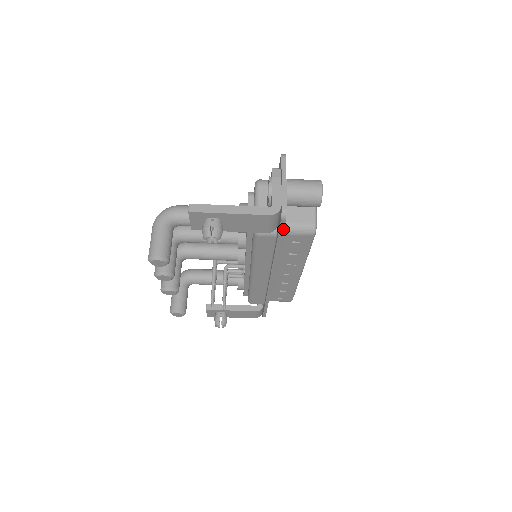
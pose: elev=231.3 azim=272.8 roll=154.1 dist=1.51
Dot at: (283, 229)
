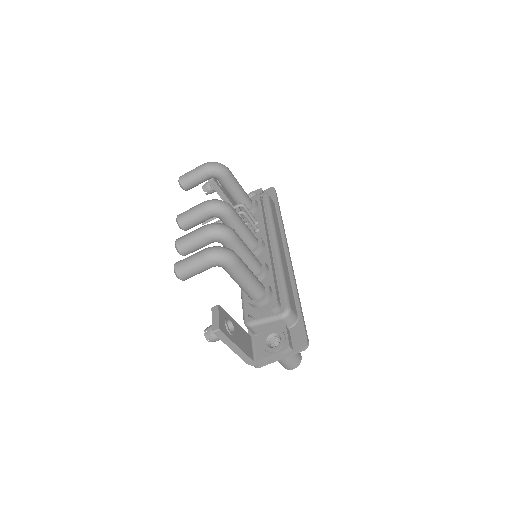
Dot at: occluded
